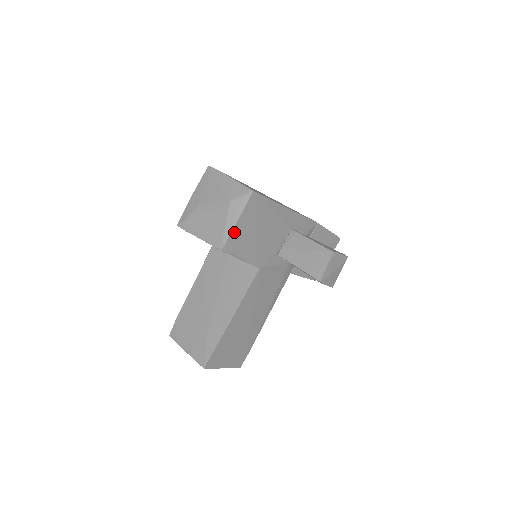
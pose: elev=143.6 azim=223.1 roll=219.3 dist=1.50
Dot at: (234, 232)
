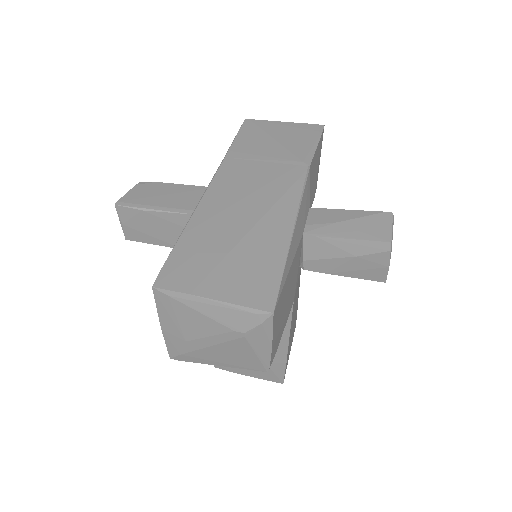
Dot at: (272, 351)
